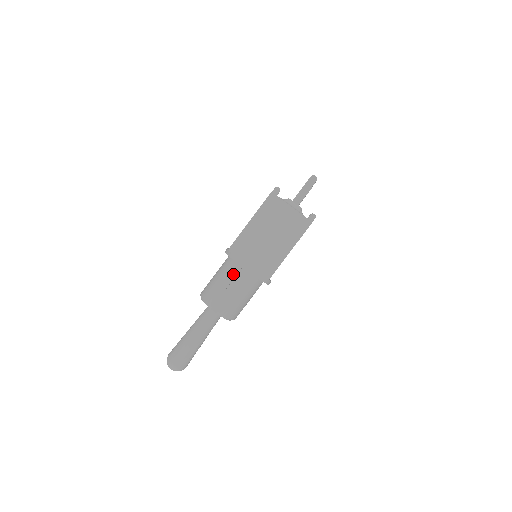
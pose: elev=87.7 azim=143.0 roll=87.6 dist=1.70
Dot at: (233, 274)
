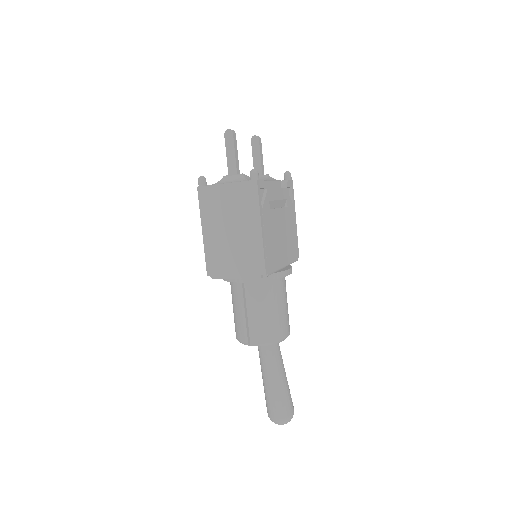
Dot at: (240, 295)
